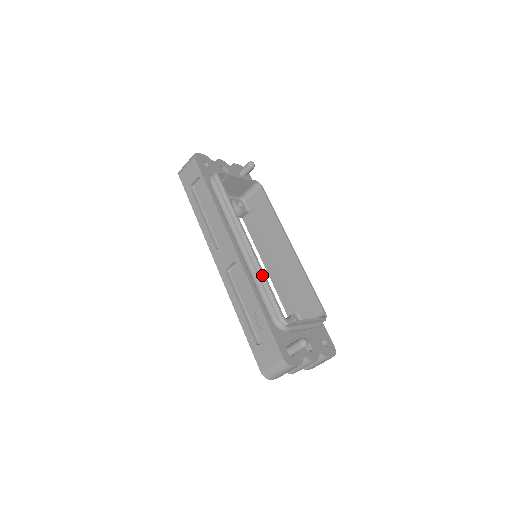
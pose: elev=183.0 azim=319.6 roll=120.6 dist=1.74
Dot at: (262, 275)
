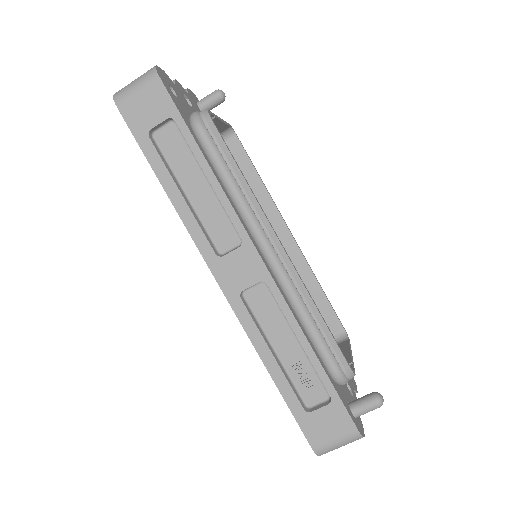
Dot at: (313, 303)
